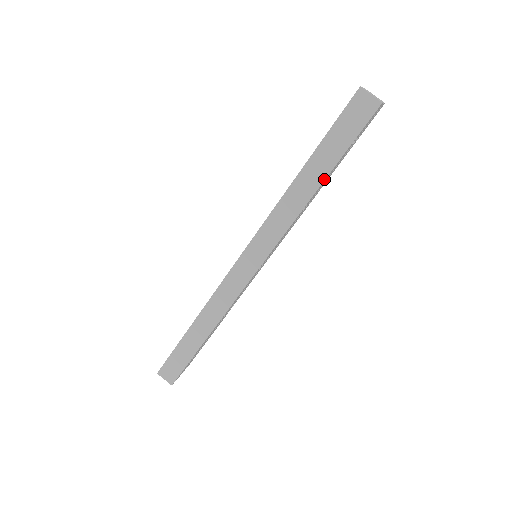
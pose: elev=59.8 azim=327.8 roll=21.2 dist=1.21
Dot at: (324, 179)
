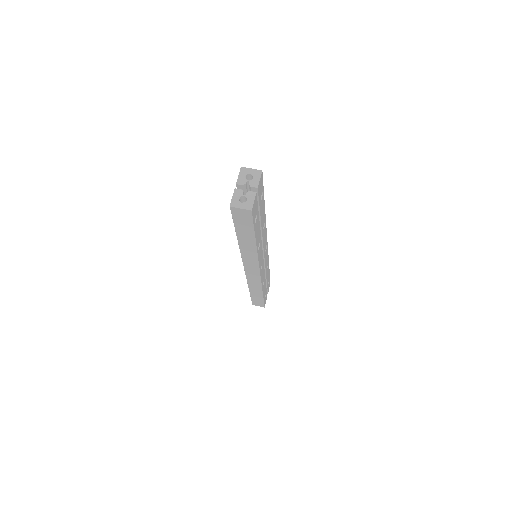
Dot at: (255, 241)
